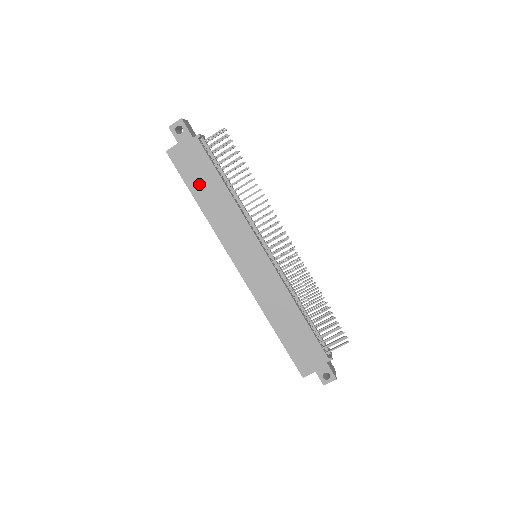
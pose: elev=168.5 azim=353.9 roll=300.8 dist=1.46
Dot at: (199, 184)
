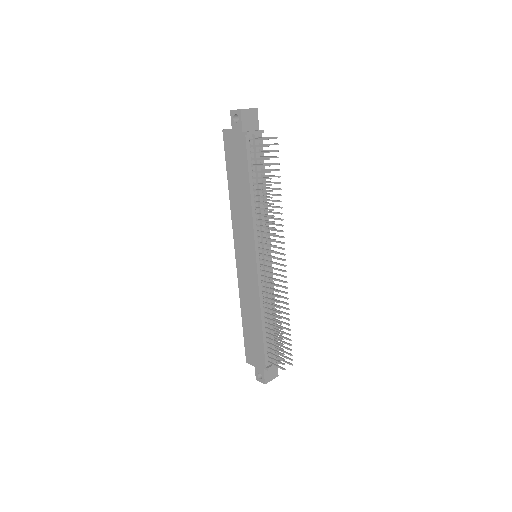
Dot at: (234, 173)
